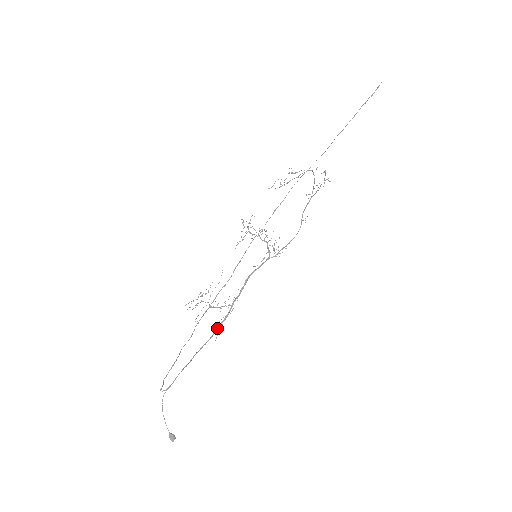
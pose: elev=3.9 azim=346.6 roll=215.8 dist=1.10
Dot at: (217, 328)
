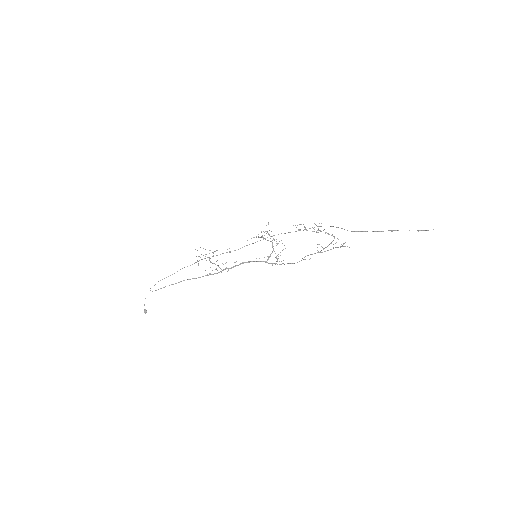
Dot at: (206, 275)
